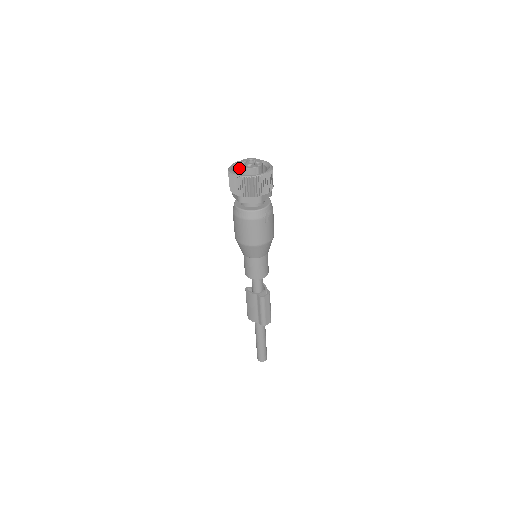
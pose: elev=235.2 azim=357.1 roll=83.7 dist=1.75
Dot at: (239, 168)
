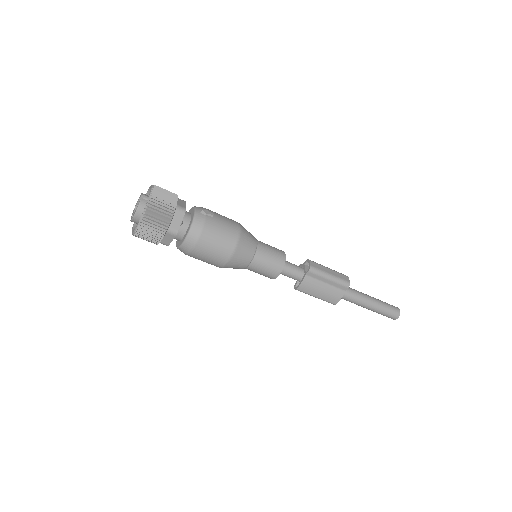
Dot at: (135, 219)
